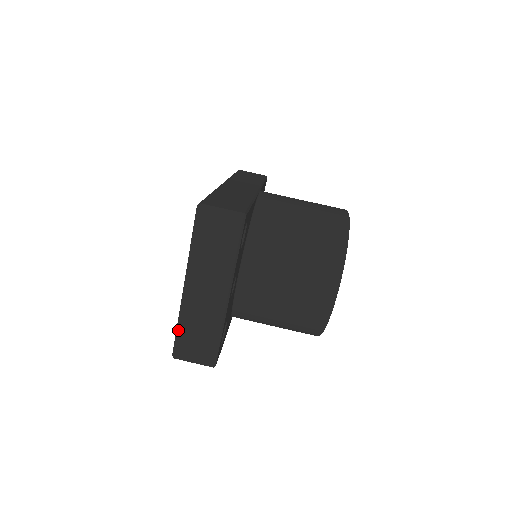
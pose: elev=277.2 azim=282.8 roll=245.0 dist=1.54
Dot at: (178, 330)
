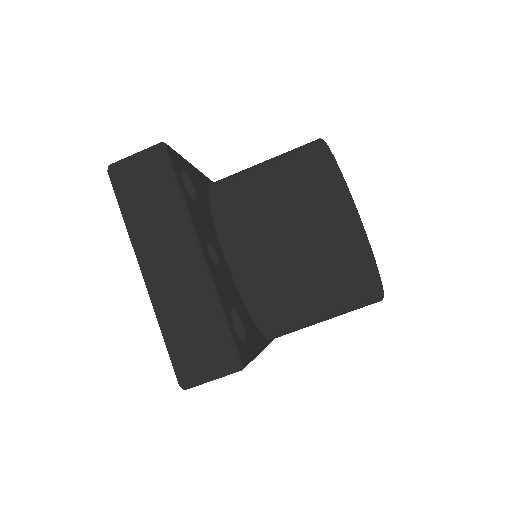
Dot at: (166, 341)
